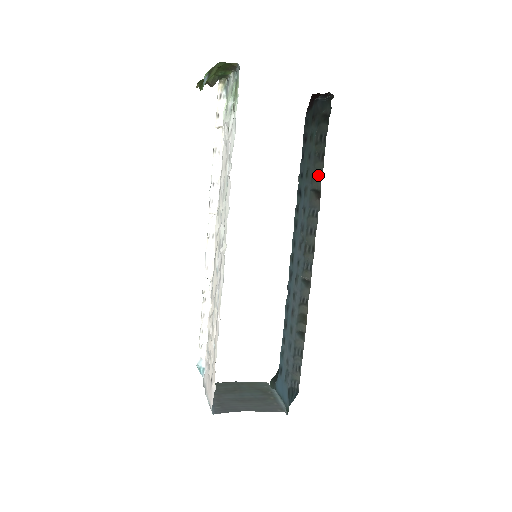
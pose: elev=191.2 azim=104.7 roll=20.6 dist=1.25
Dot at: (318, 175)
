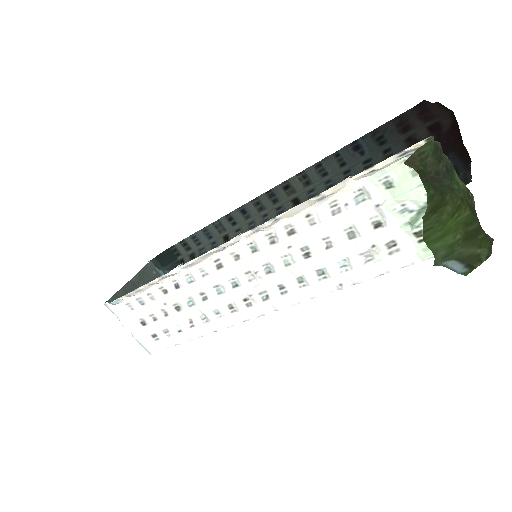
Dot at: occluded
